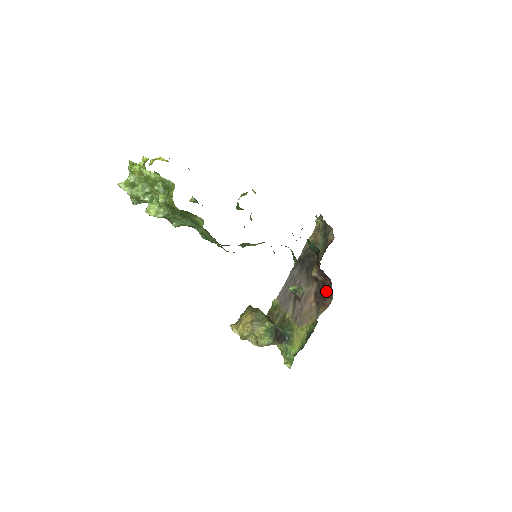
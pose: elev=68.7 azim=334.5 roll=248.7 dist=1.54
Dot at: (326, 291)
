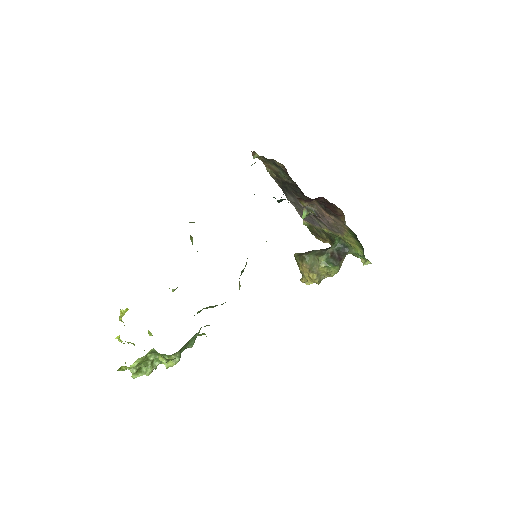
Dot at: (329, 205)
